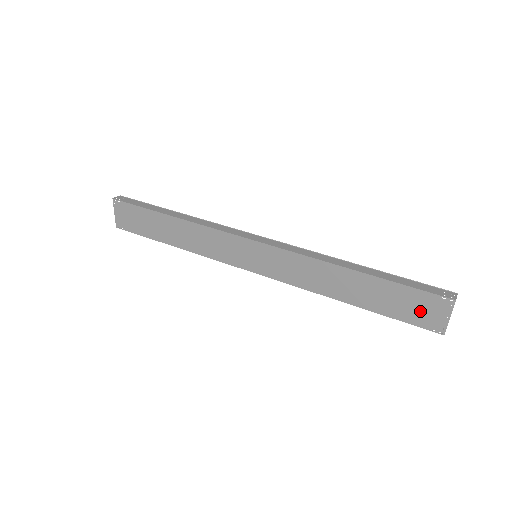
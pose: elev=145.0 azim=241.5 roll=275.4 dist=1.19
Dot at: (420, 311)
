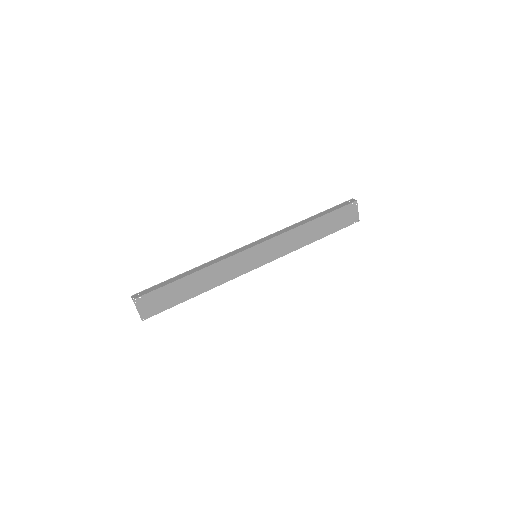
Dot at: (346, 218)
